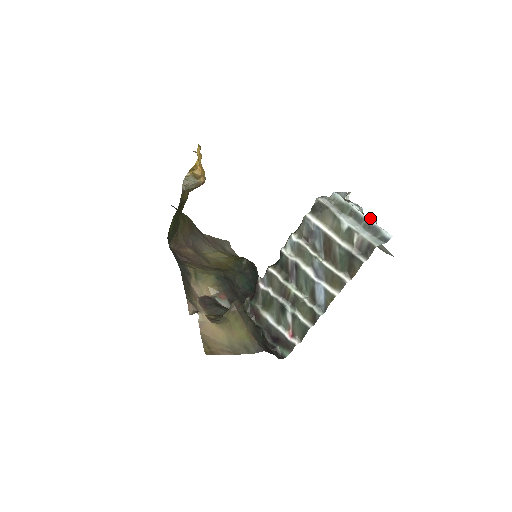
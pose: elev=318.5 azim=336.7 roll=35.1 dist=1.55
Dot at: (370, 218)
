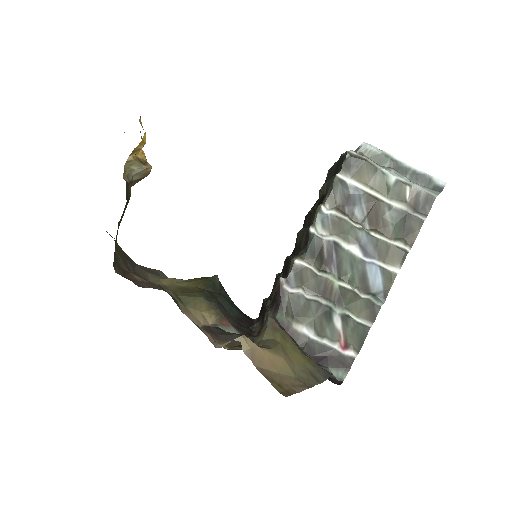
Dot at: occluded
